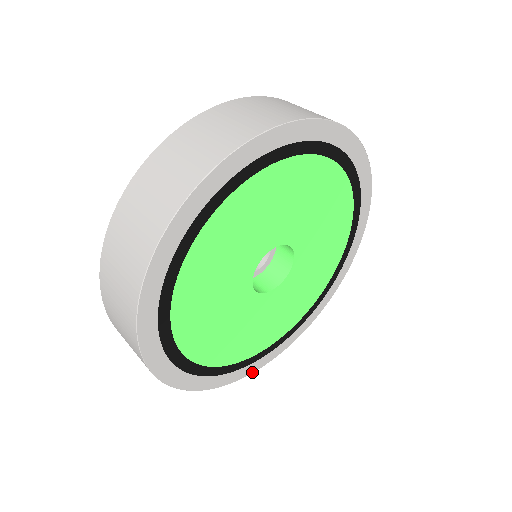
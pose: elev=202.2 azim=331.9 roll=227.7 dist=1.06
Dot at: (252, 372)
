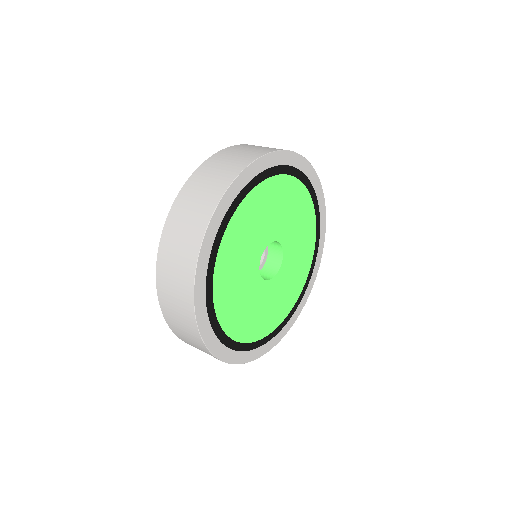
Dot at: (293, 323)
